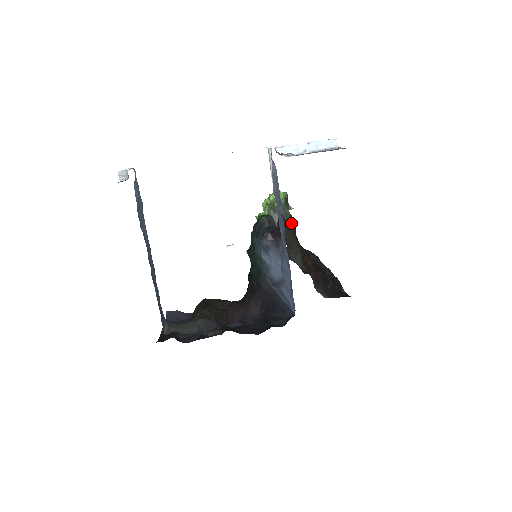
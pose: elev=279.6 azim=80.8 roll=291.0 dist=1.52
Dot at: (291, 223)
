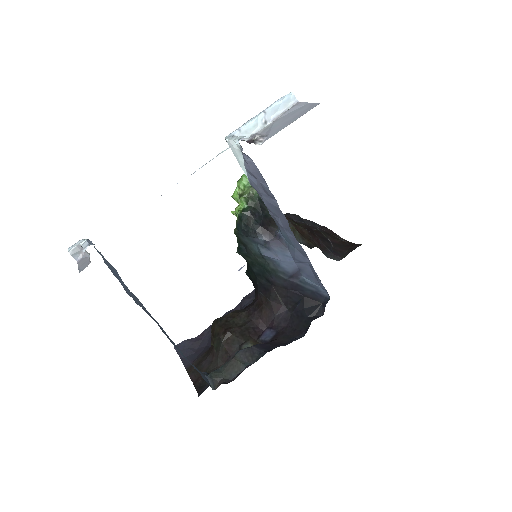
Dot at: occluded
